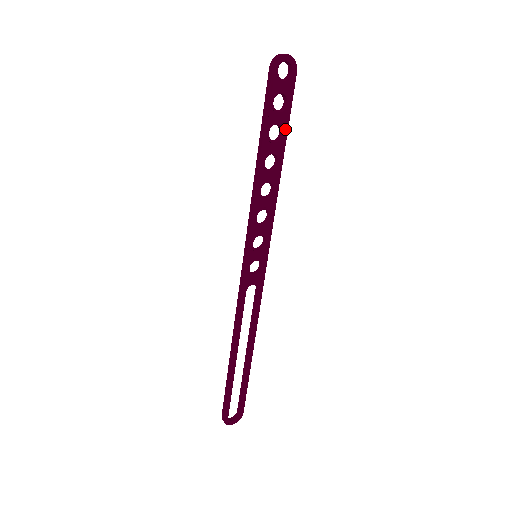
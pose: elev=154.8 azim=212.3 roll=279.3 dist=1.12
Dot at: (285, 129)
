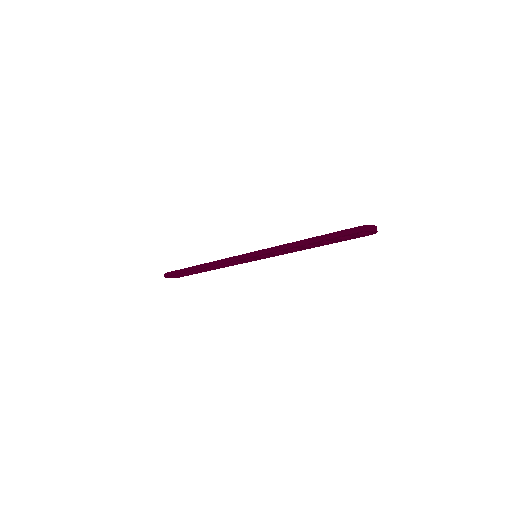
Dot at: (335, 242)
